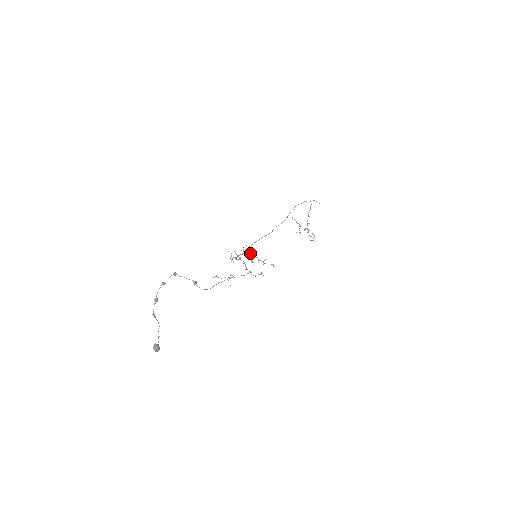
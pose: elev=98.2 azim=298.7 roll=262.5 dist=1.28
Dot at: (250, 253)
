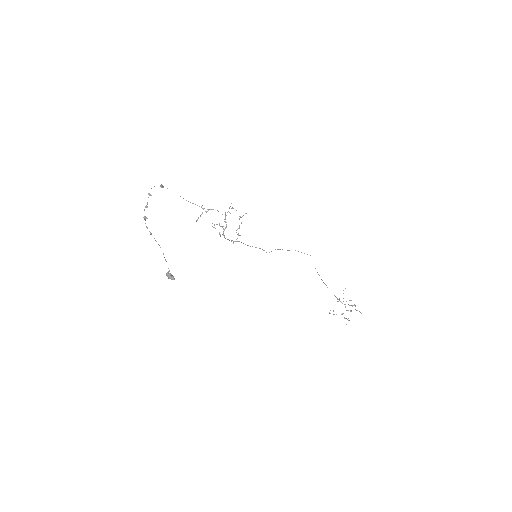
Dot at: occluded
